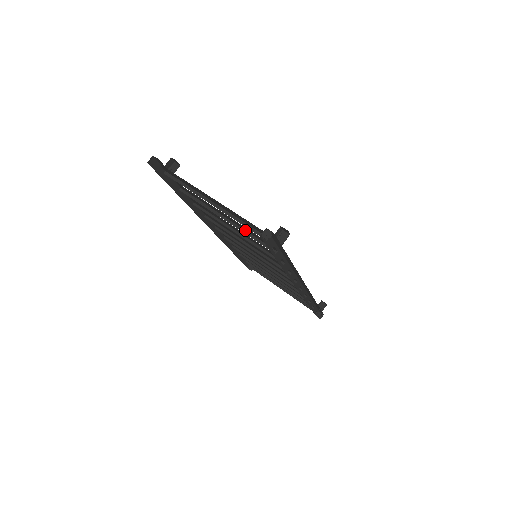
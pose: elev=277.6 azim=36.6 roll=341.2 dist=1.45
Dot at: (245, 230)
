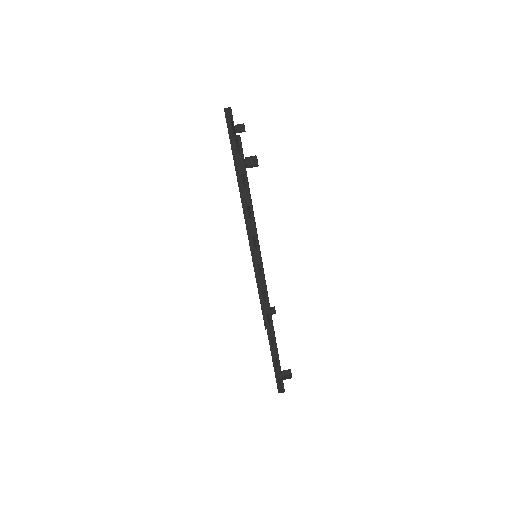
Dot at: occluded
